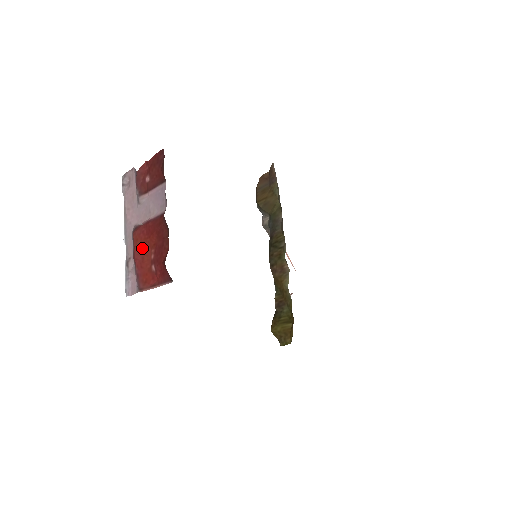
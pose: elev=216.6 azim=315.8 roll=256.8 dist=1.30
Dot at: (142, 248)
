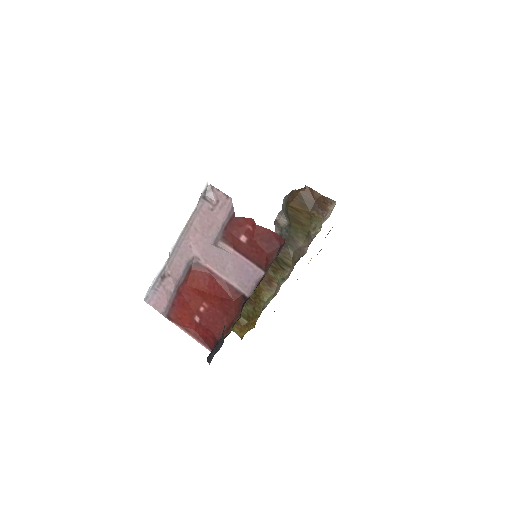
Dot at: (194, 292)
